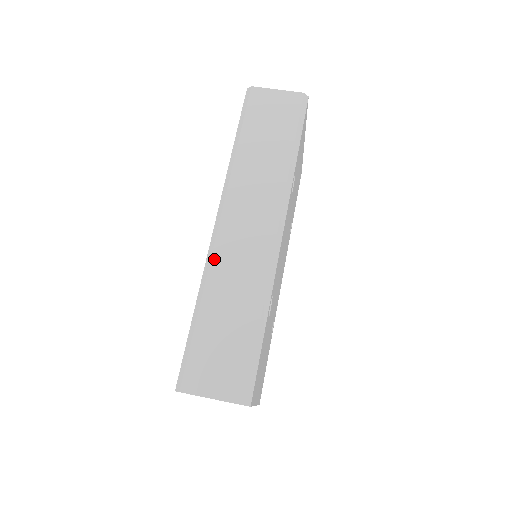
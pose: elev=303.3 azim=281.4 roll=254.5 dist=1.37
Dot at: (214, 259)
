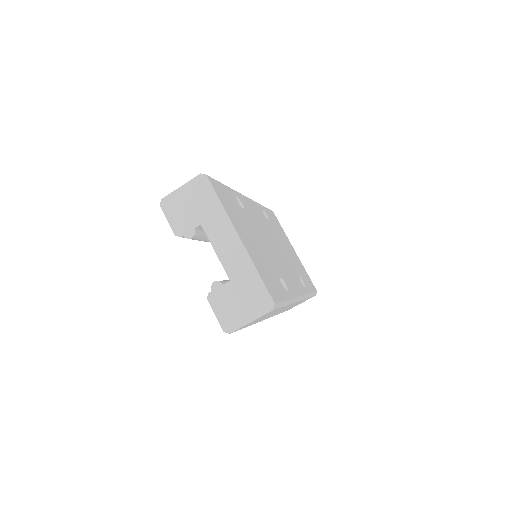
Dot at: occluded
